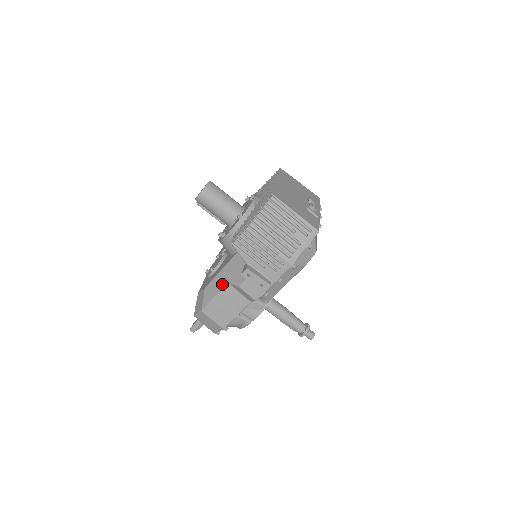
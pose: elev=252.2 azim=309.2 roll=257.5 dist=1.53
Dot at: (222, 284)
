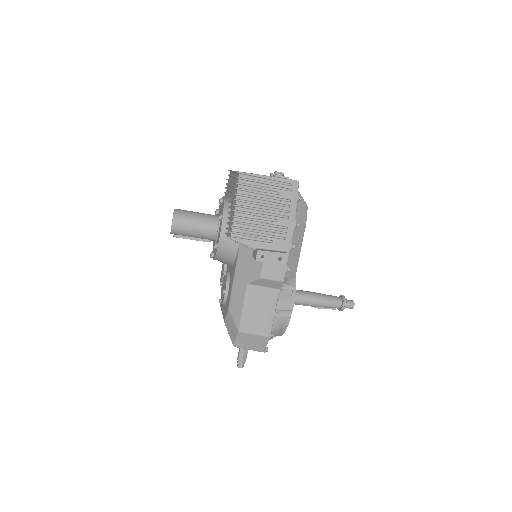
Dot at: (242, 290)
